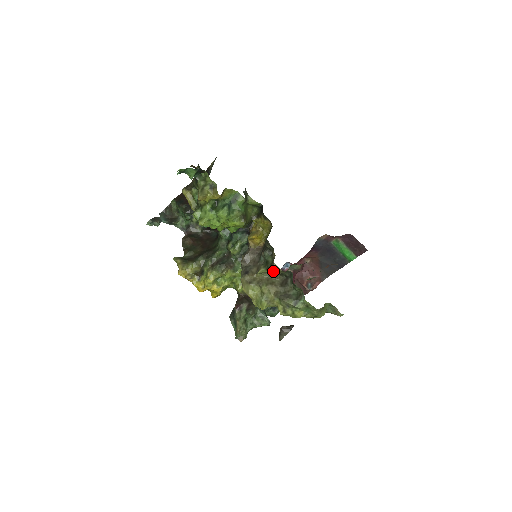
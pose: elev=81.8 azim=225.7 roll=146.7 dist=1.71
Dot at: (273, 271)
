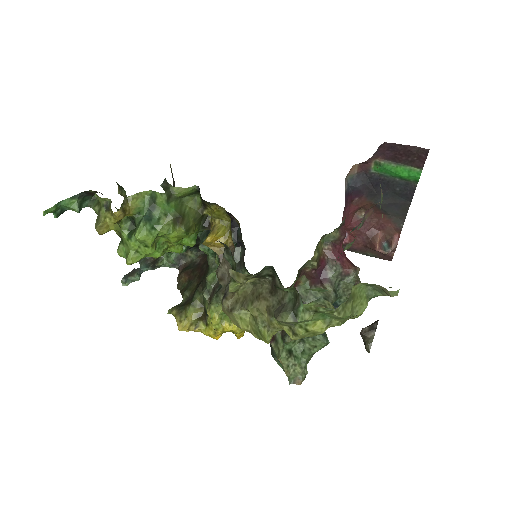
Dot at: occluded
